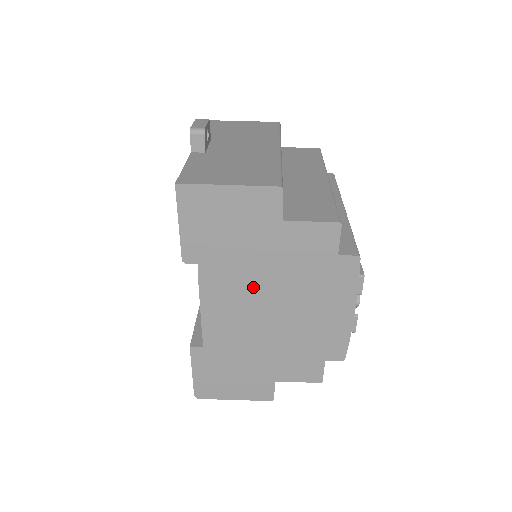
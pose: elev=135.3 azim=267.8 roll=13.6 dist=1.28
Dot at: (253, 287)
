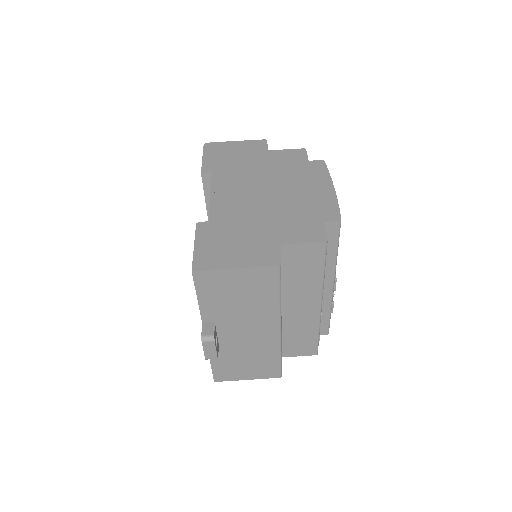
Dot at: occluded
